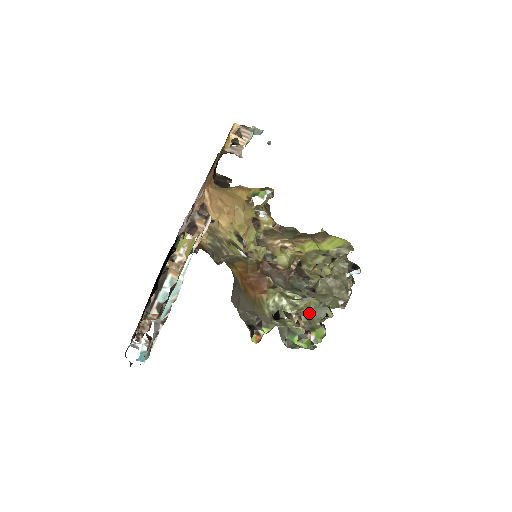
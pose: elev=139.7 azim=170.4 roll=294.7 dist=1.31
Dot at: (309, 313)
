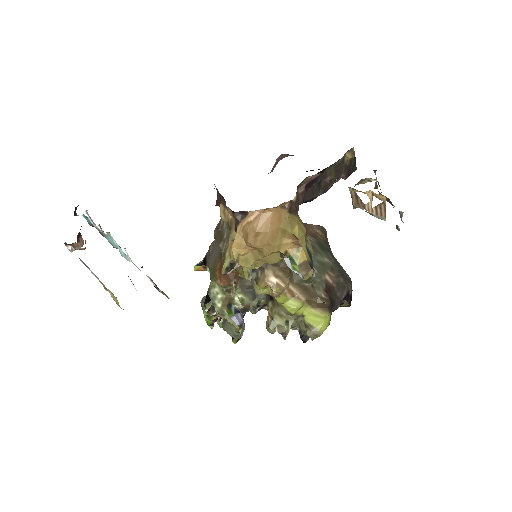
Dot at: (227, 323)
